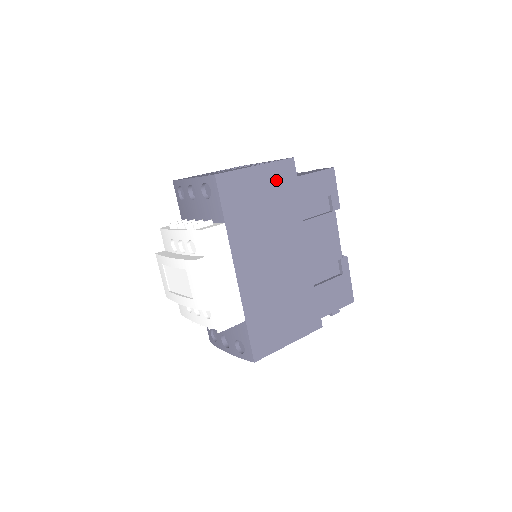
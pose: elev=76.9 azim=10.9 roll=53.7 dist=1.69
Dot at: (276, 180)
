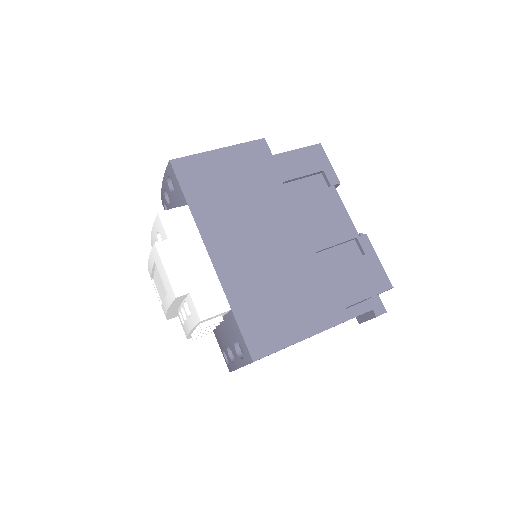
Dot at: (246, 160)
